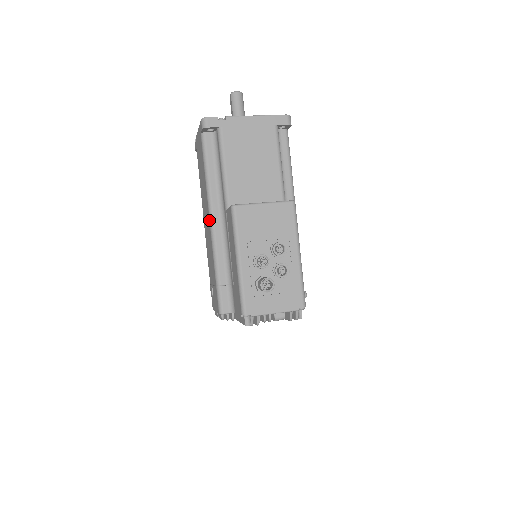
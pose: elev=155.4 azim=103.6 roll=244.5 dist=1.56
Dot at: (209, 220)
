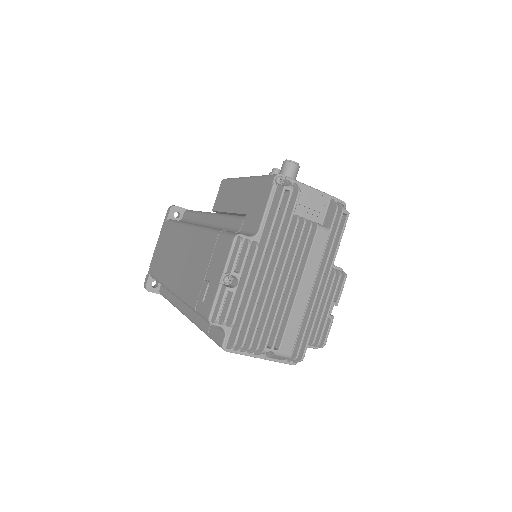
Dot at: (191, 228)
